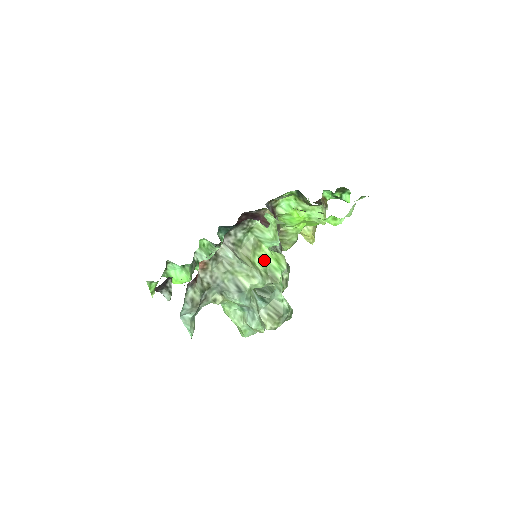
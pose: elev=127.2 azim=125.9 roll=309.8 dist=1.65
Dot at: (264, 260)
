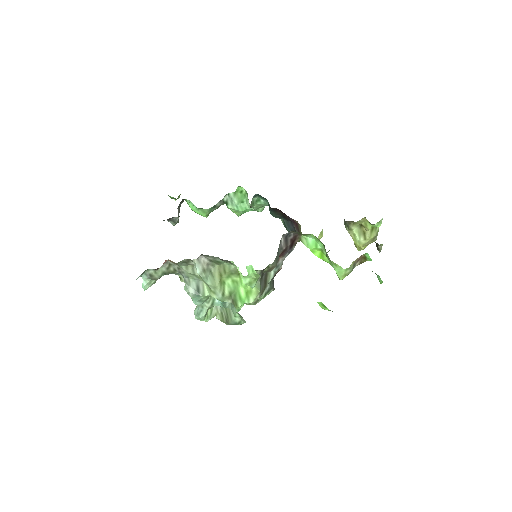
Dot at: (236, 285)
